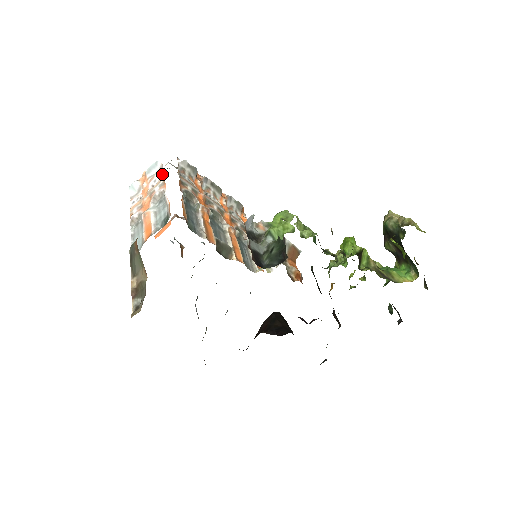
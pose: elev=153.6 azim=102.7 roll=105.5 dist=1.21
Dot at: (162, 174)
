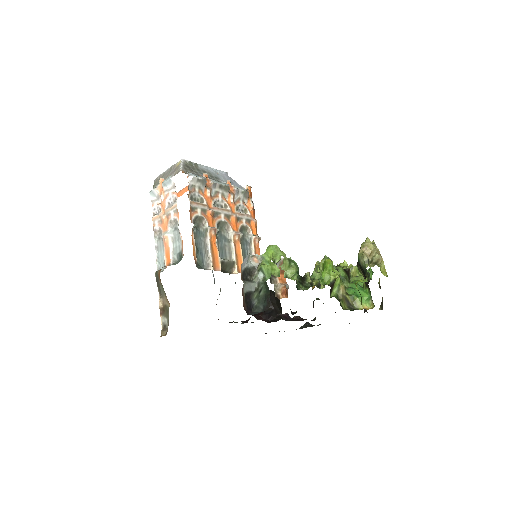
Dot at: (175, 197)
